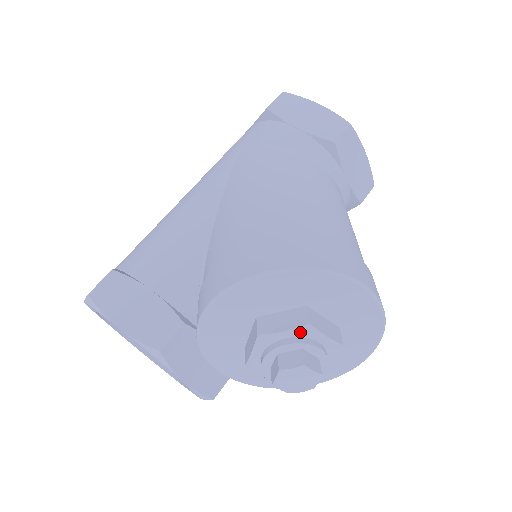
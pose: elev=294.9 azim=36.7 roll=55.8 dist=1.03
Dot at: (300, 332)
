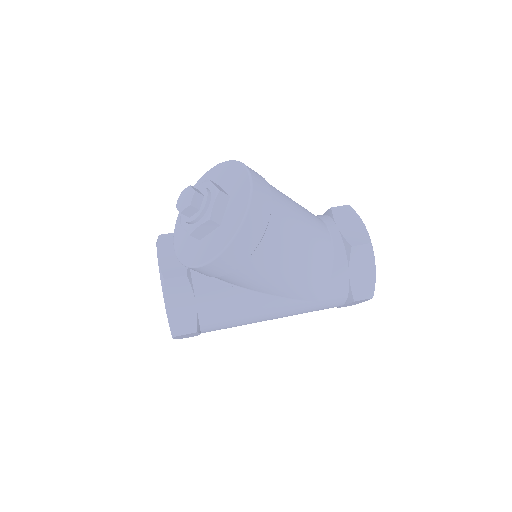
Dot at: (203, 185)
